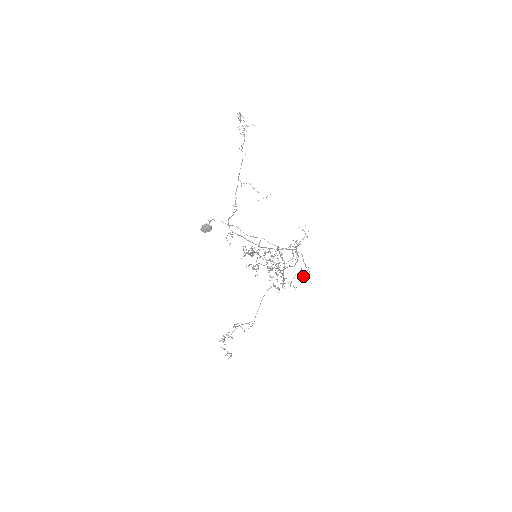
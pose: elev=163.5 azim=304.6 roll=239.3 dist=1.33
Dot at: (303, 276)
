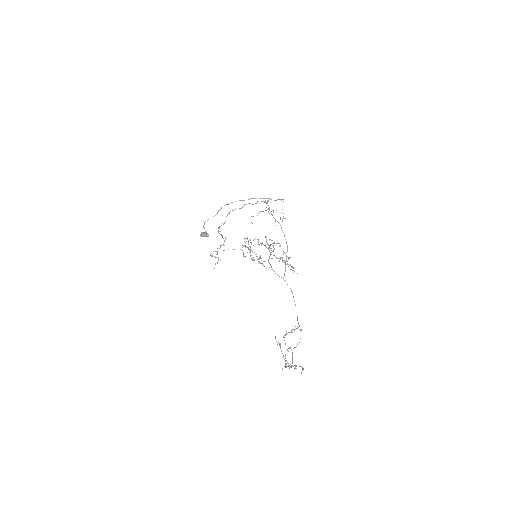
Dot at: (279, 199)
